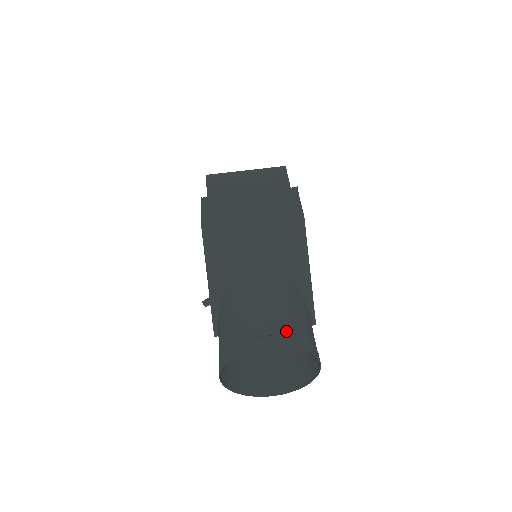
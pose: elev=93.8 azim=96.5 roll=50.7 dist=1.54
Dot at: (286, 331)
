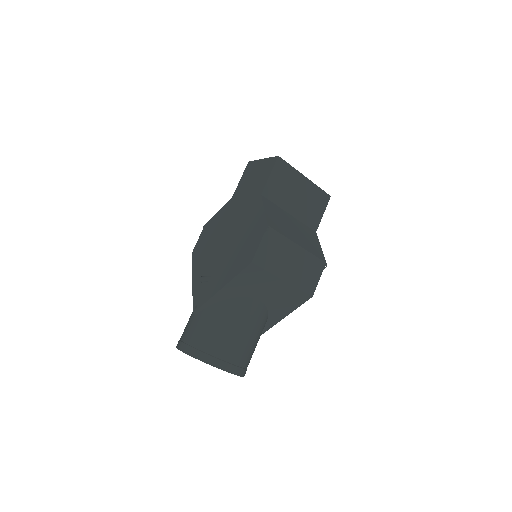
Dot at: (243, 364)
